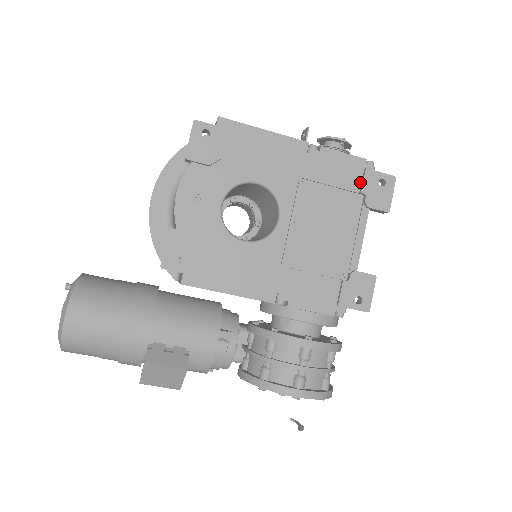
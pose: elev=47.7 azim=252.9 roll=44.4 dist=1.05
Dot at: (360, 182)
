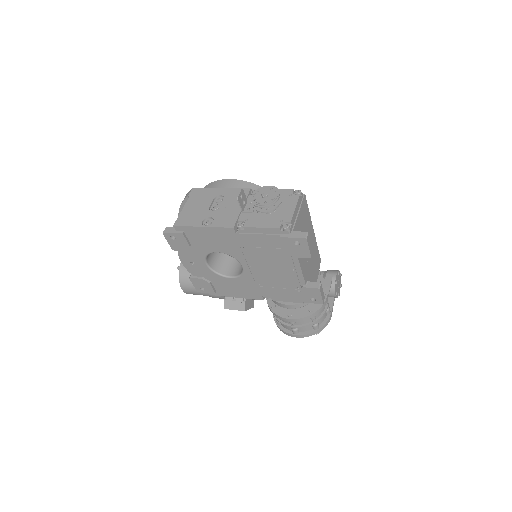
Dot at: (282, 243)
